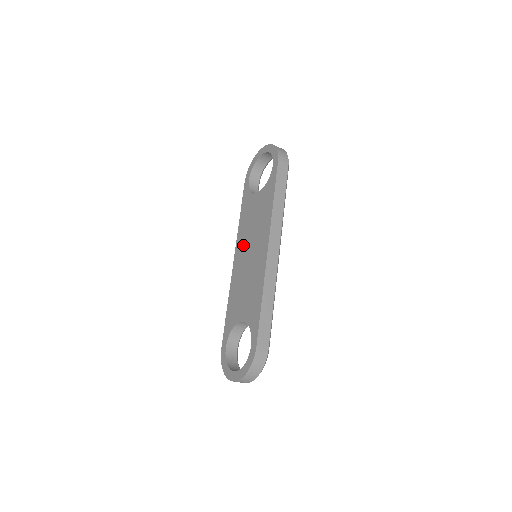
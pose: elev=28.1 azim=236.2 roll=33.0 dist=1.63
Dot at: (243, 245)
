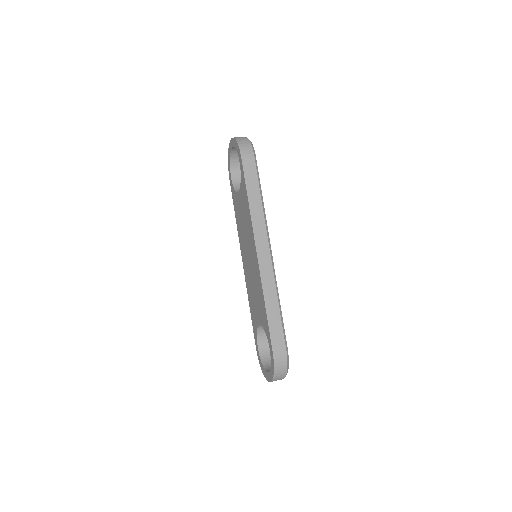
Dot at: (243, 247)
